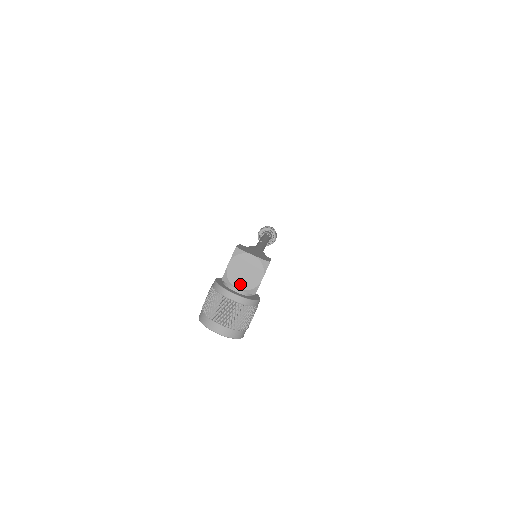
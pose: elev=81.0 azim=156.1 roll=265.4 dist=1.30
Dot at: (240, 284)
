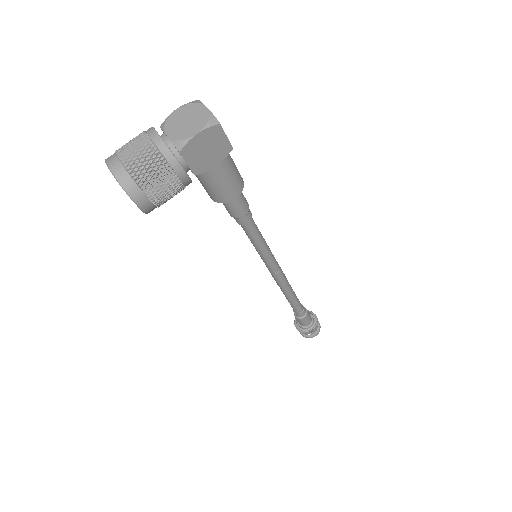
Dot at: (172, 131)
